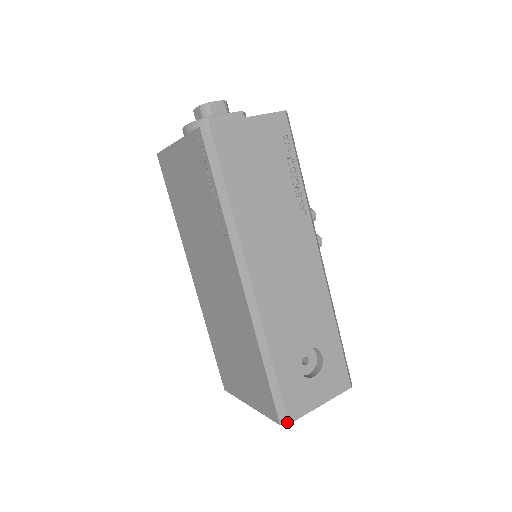
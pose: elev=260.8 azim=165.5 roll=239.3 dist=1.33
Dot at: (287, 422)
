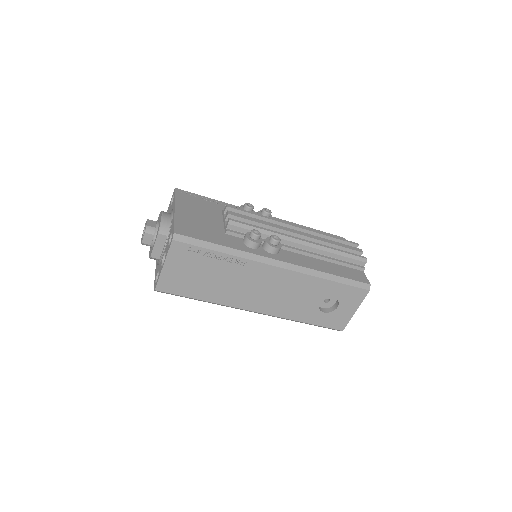
Dot at: occluded
